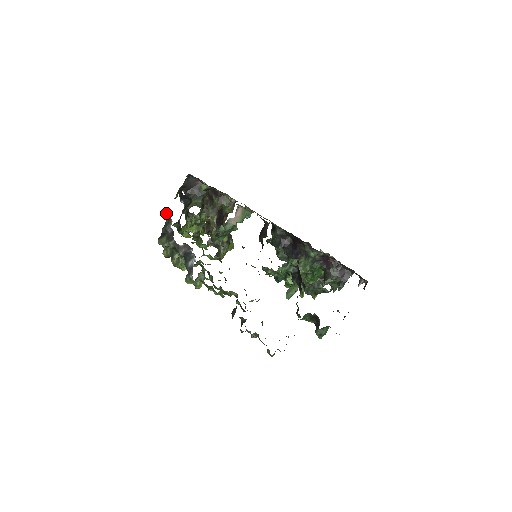
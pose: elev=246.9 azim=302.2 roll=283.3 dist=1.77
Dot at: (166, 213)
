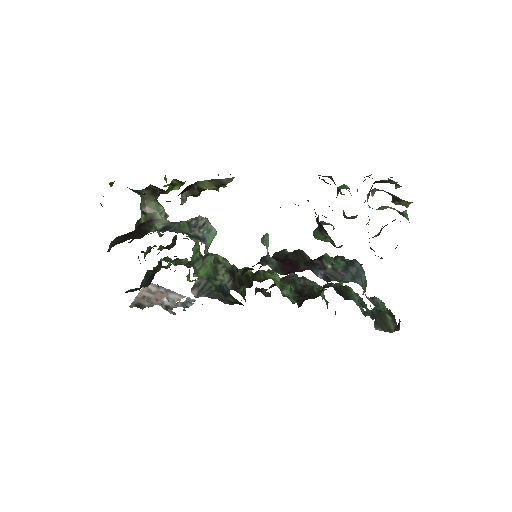
Dot at: occluded
